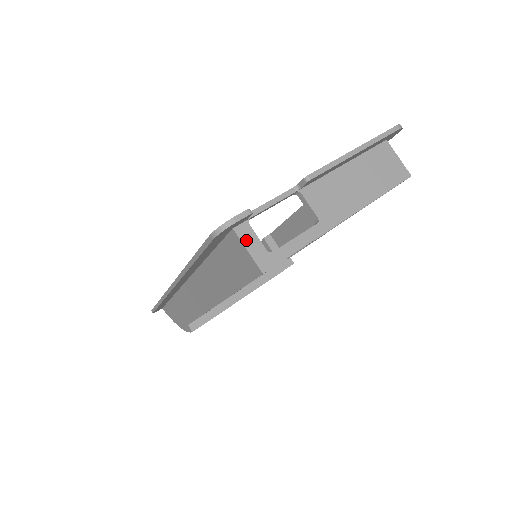
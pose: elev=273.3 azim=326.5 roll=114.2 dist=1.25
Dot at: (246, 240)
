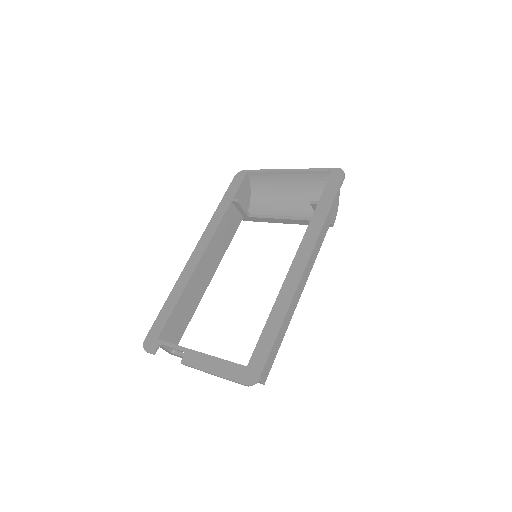
Dot at: (161, 347)
